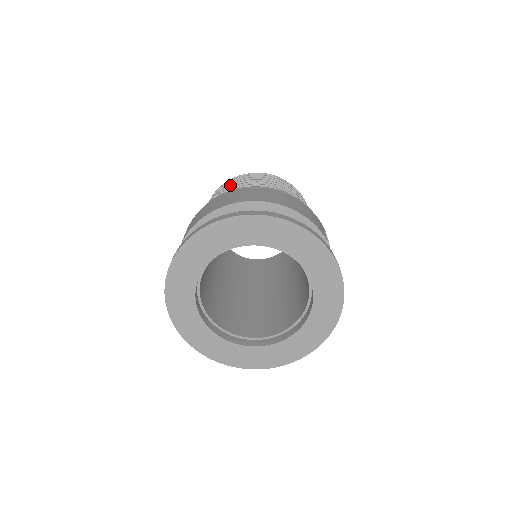
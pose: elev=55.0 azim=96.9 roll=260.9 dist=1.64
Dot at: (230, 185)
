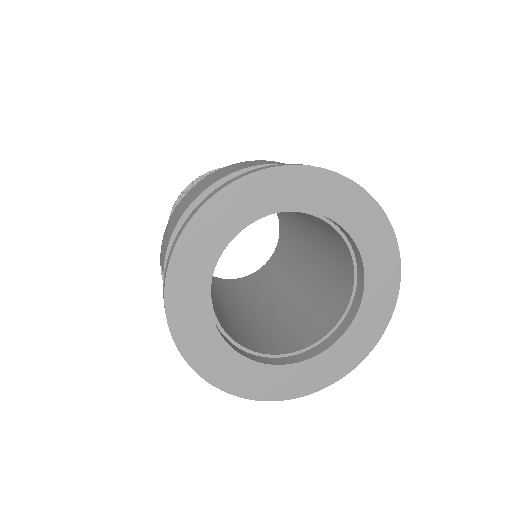
Dot at: occluded
